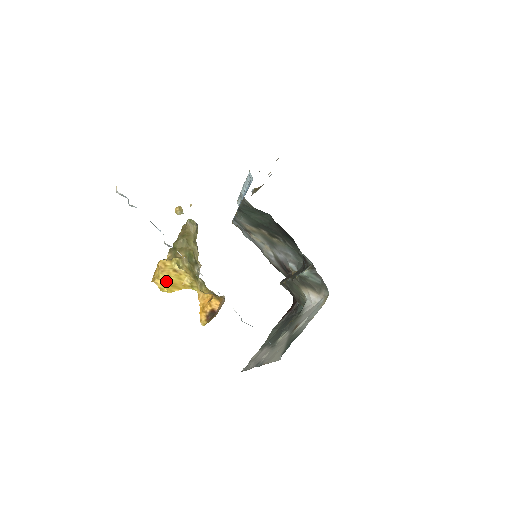
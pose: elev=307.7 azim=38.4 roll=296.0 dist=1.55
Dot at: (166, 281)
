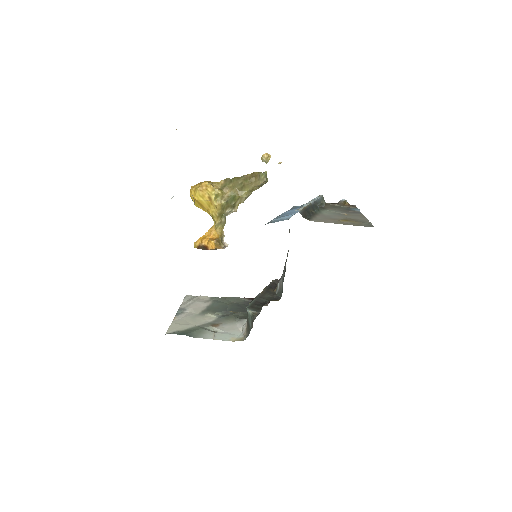
Dot at: (197, 198)
